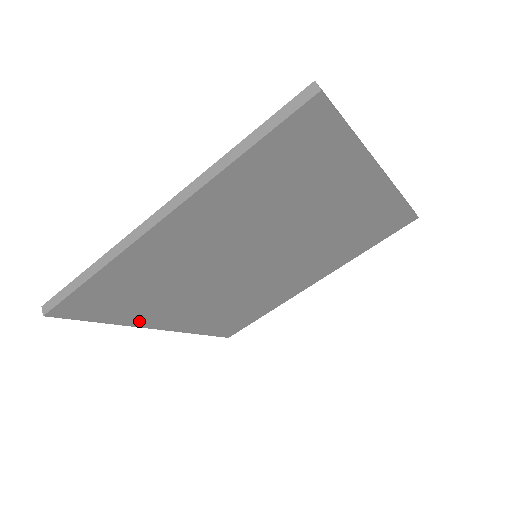
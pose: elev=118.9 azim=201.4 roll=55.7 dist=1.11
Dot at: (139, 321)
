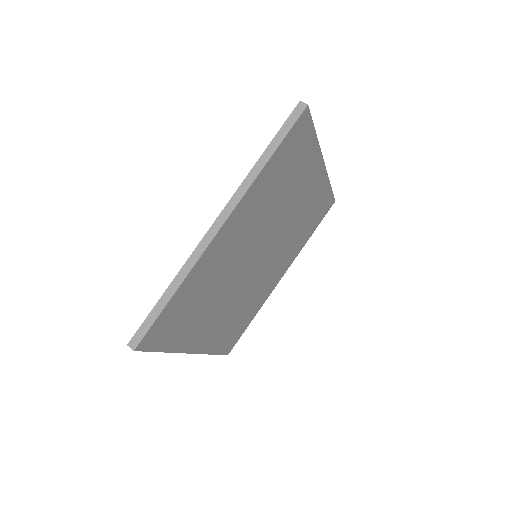
Dot at: (184, 345)
